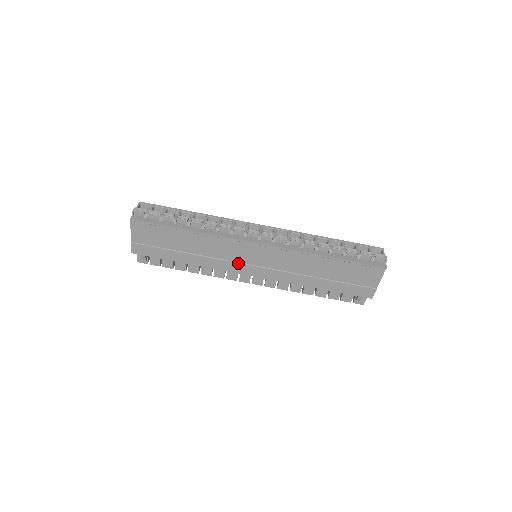
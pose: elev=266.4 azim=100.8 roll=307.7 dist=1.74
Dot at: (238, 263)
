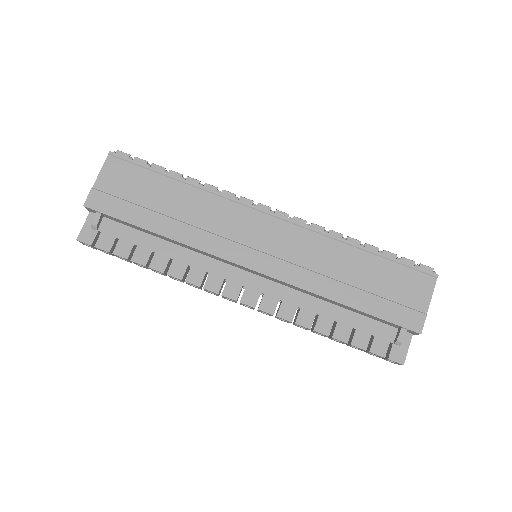
Dot at: (235, 243)
